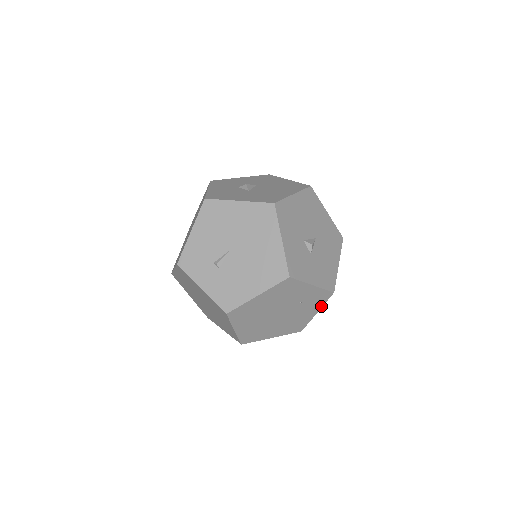
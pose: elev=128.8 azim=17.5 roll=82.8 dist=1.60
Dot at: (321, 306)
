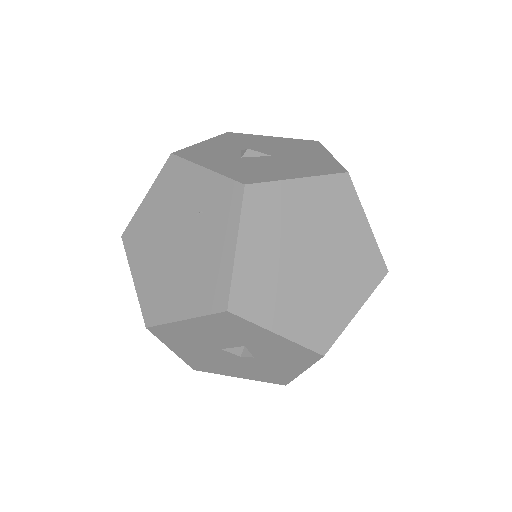
Dot at: (237, 226)
